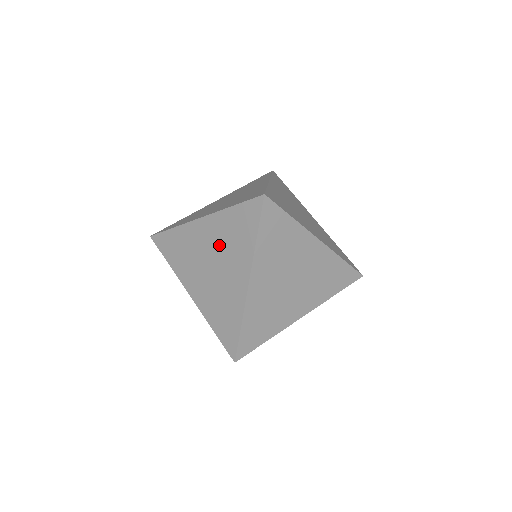
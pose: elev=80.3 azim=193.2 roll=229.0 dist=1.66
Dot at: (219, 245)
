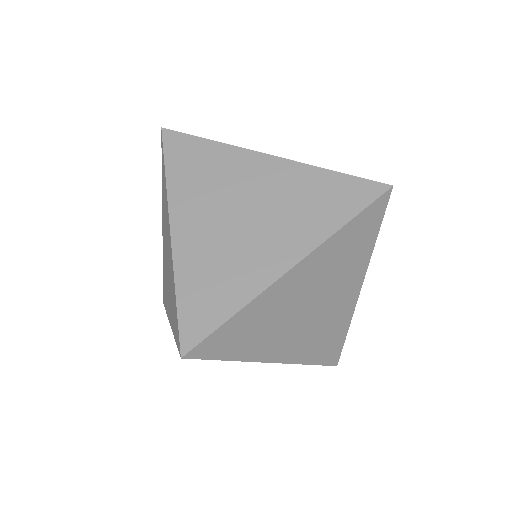
Dot at: occluded
